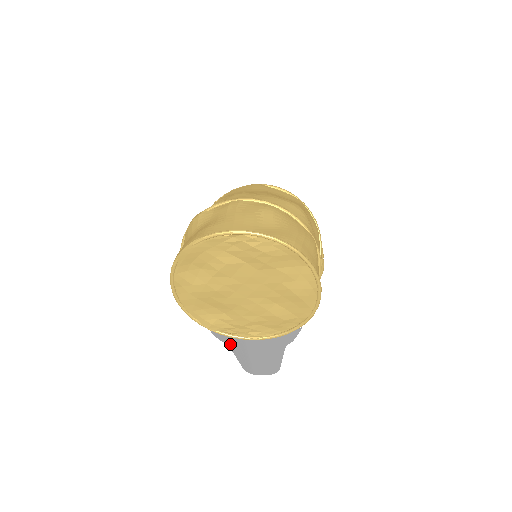
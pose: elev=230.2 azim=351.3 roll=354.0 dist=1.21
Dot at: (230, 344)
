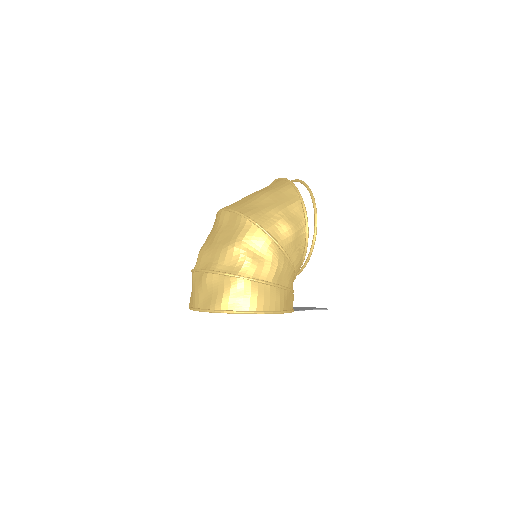
Dot at: occluded
